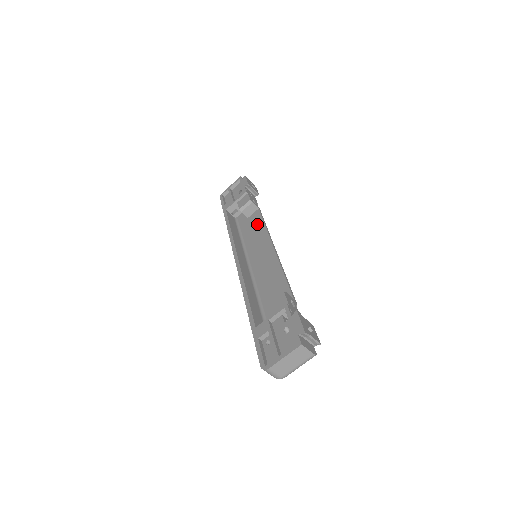
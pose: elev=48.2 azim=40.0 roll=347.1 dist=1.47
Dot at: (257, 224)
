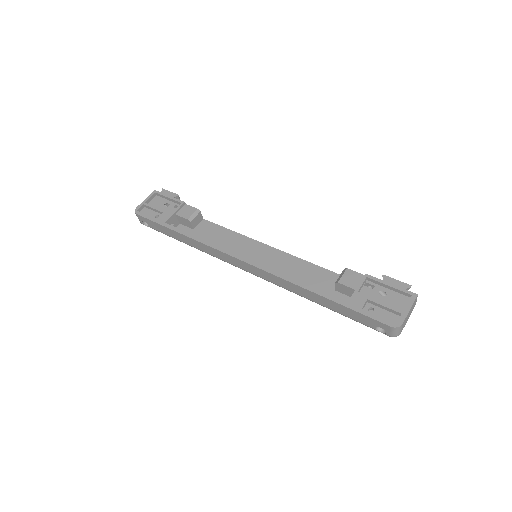
Dot at: (218, 232)
